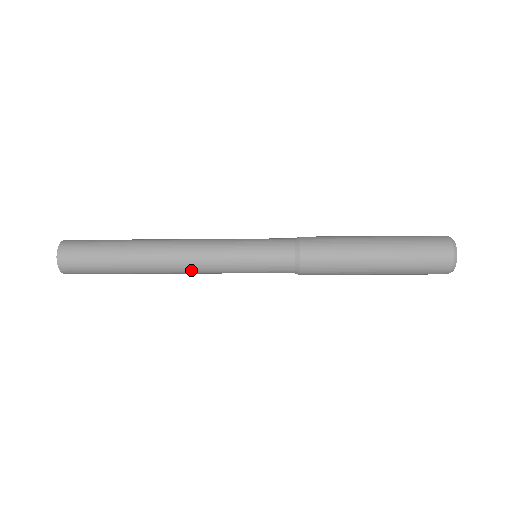
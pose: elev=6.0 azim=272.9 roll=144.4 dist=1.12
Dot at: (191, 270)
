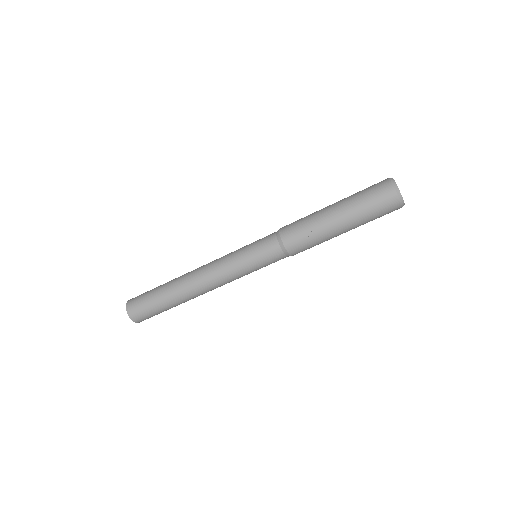
Dot at: (207, 267)
